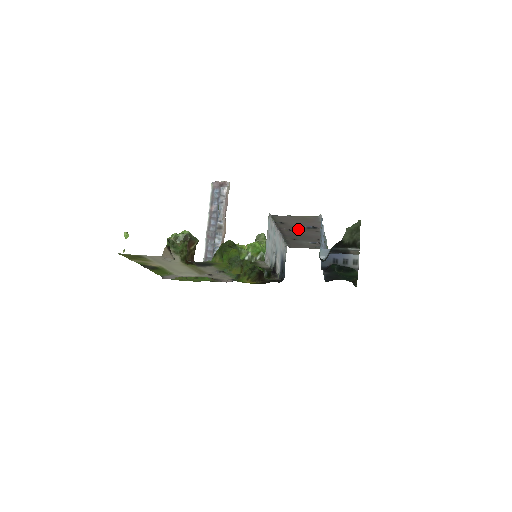
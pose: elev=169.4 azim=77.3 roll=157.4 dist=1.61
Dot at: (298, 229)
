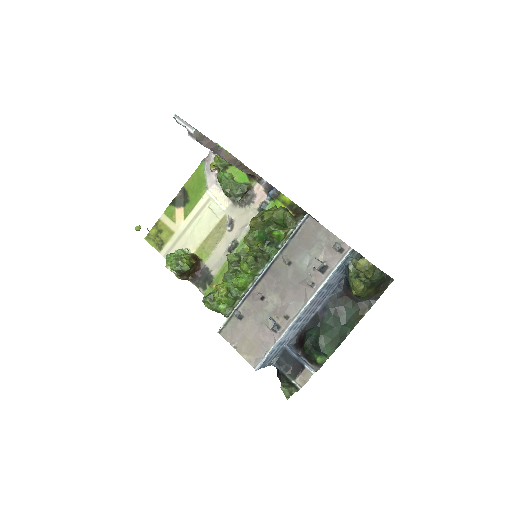
Dot at: (266, 310)
